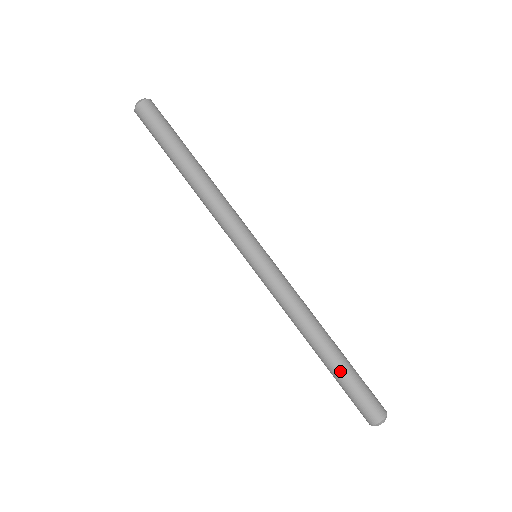
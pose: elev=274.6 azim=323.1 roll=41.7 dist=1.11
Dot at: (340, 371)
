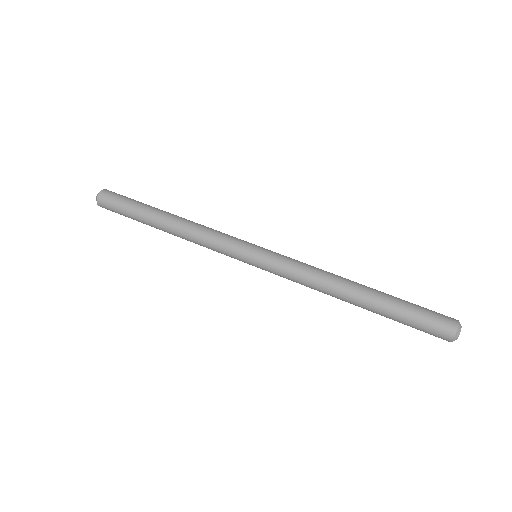
Dot at: (387, 310)
